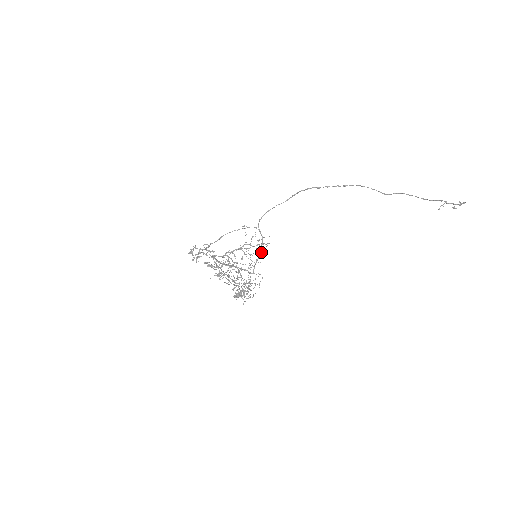
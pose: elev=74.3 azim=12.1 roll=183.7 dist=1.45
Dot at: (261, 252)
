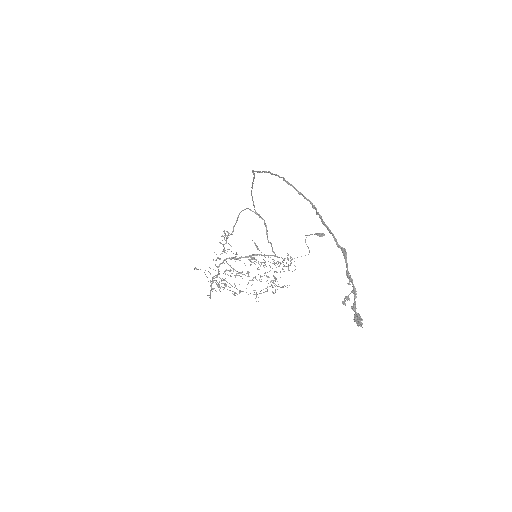
Dot at: (268, 240)
